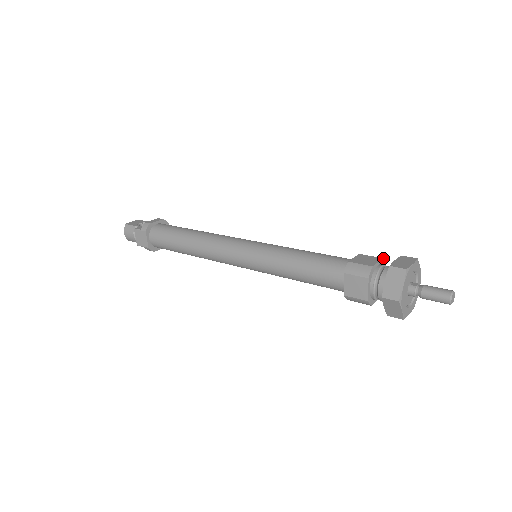
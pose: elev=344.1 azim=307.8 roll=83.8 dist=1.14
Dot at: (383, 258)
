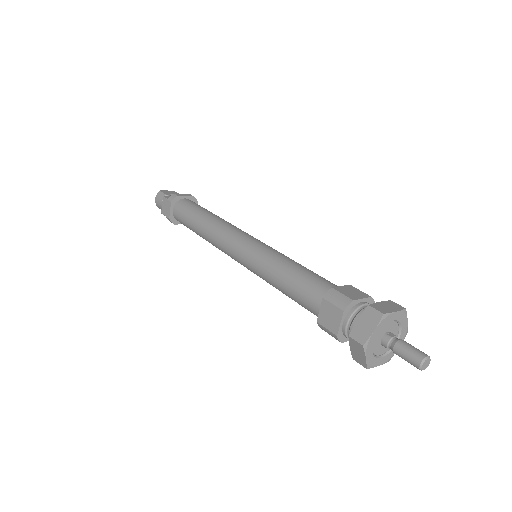
Dot at: occluded
